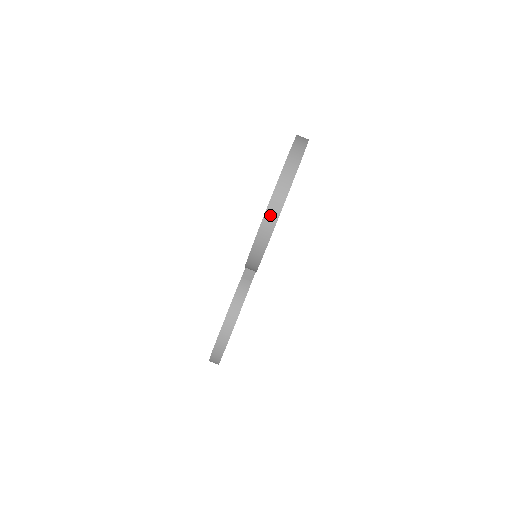
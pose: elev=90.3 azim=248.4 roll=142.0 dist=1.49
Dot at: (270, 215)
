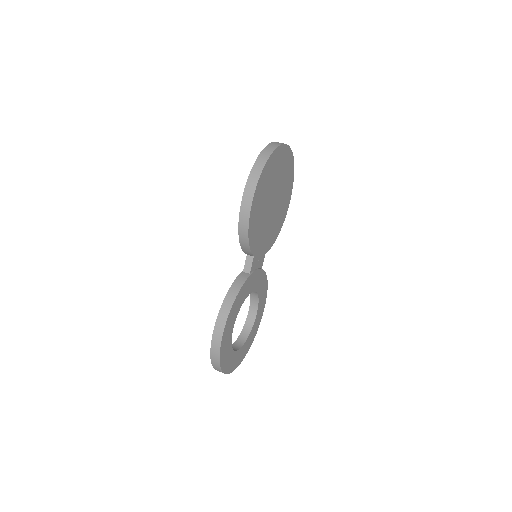
Dot at: (253, 176)
